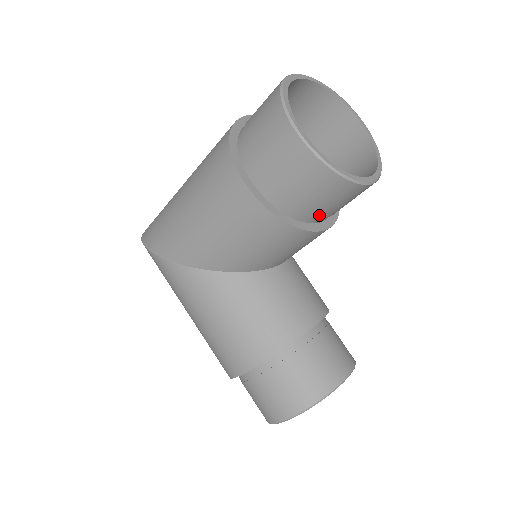
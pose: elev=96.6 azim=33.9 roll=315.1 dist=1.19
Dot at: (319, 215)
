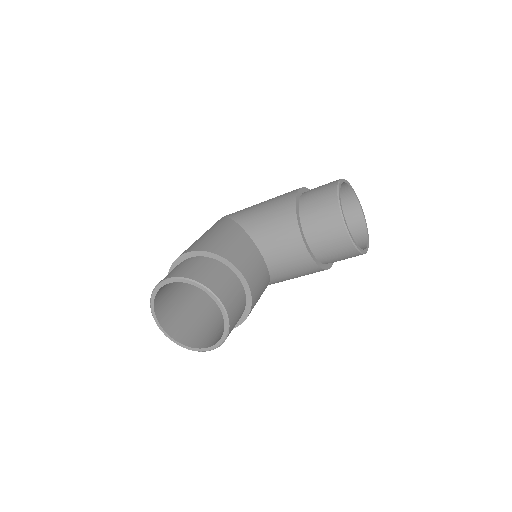
Dot at: (310, 226)
